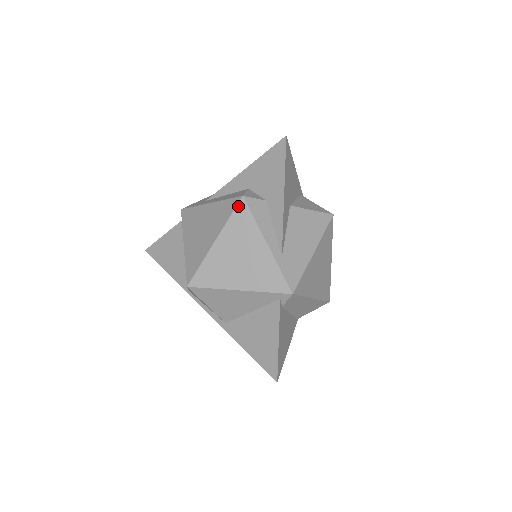
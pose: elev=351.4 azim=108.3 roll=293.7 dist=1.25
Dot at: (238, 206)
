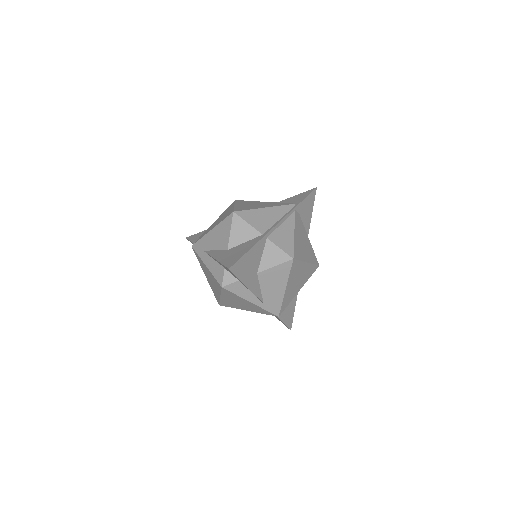
Dot at: (222, 290)
